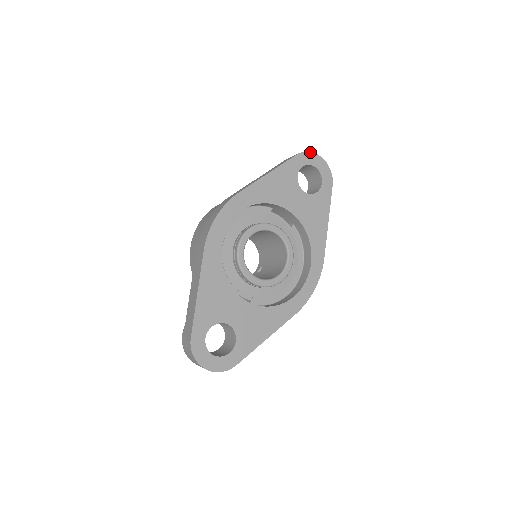
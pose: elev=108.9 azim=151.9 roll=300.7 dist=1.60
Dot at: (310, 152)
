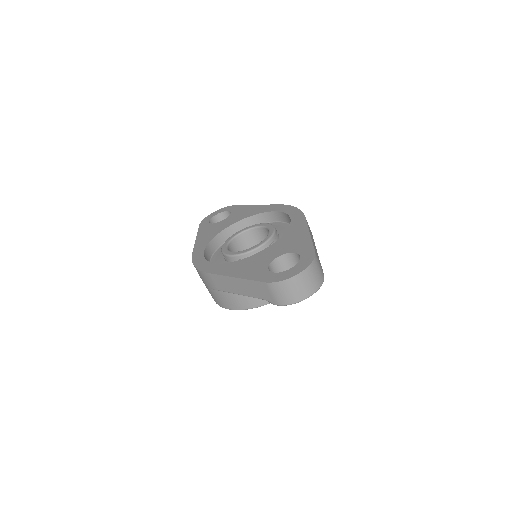
Dot at: (204, 219)
